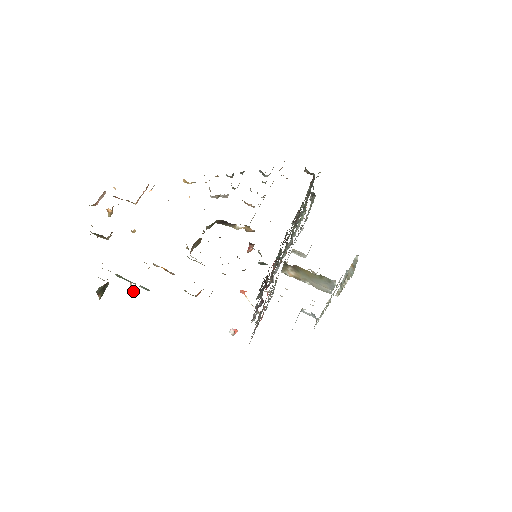
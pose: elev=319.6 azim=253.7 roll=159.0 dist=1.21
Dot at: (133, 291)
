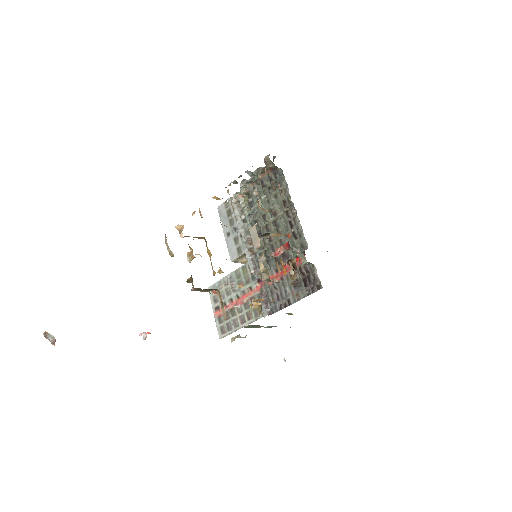
Dot at: (55, 341)
